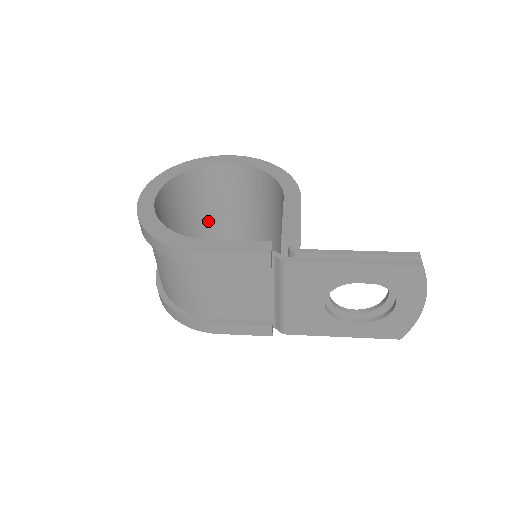
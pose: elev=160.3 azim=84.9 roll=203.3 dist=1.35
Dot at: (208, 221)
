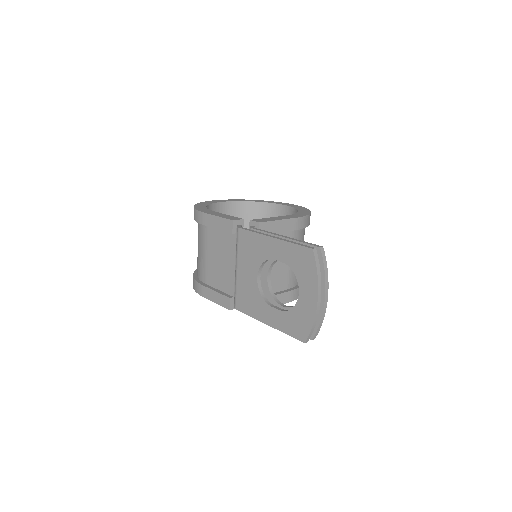
Dot at: occluded
